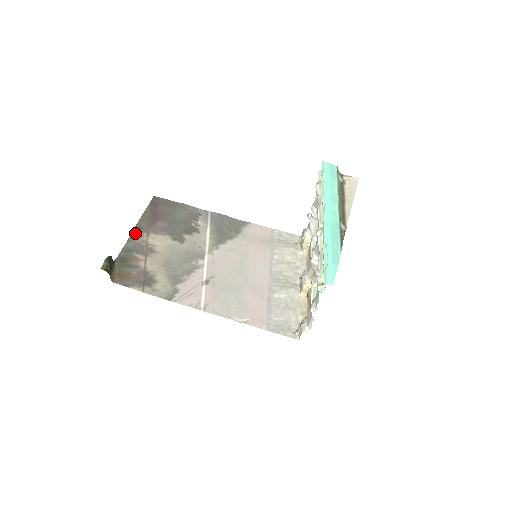
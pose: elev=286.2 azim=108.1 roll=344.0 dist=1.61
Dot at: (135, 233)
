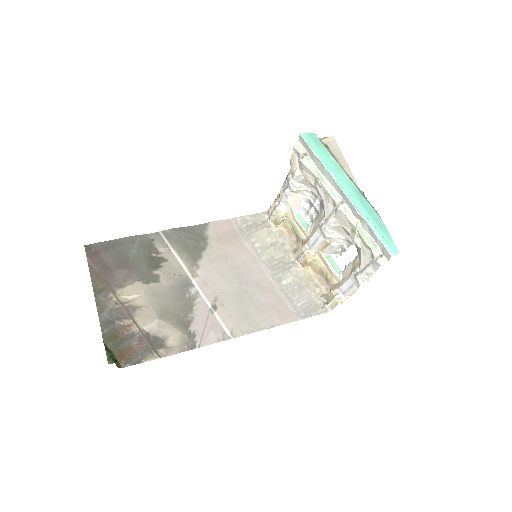
Dot at: (99, 300)
